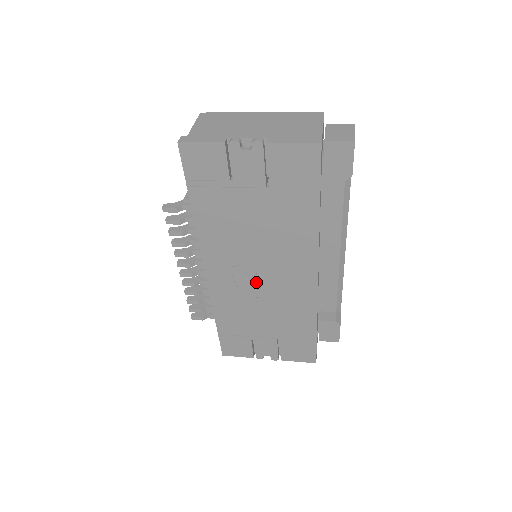
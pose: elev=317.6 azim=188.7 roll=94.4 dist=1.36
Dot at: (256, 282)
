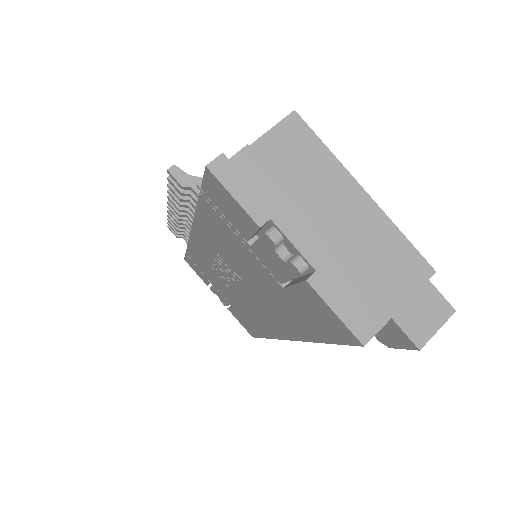
Dot at: (232, 282)
